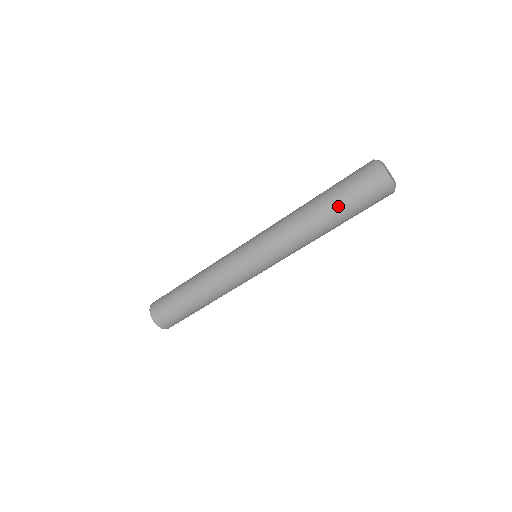
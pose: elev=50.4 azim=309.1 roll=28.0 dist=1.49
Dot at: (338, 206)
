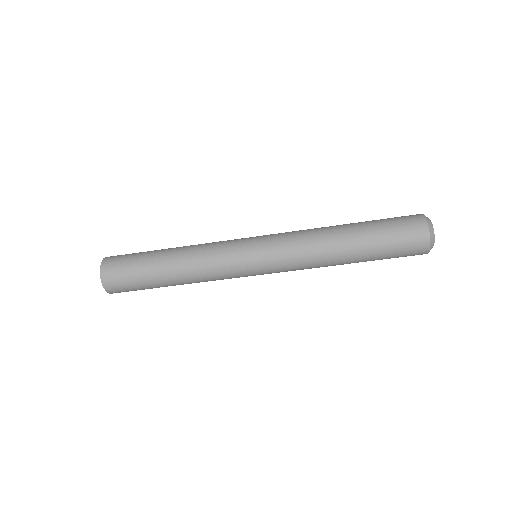
Dot at: (374, 248)
